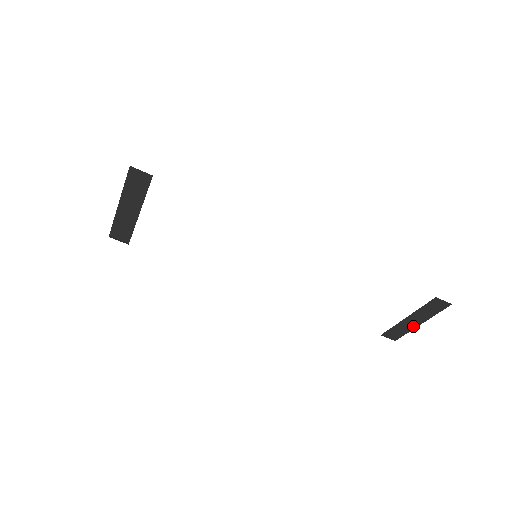
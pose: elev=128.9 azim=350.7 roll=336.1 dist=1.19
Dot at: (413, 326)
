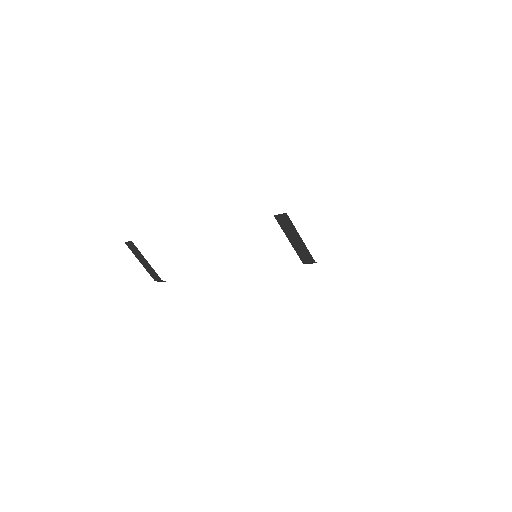
Dot at: (302, 244)
